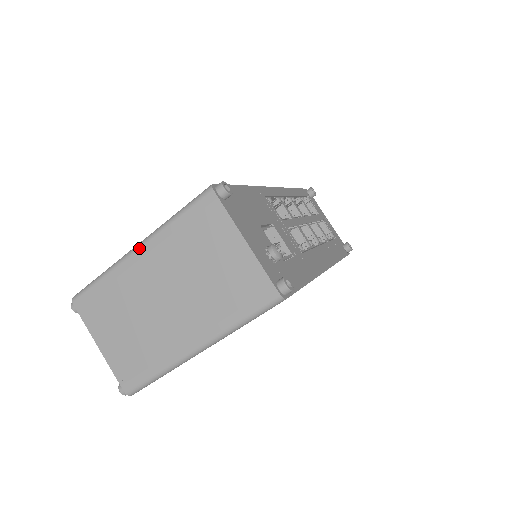
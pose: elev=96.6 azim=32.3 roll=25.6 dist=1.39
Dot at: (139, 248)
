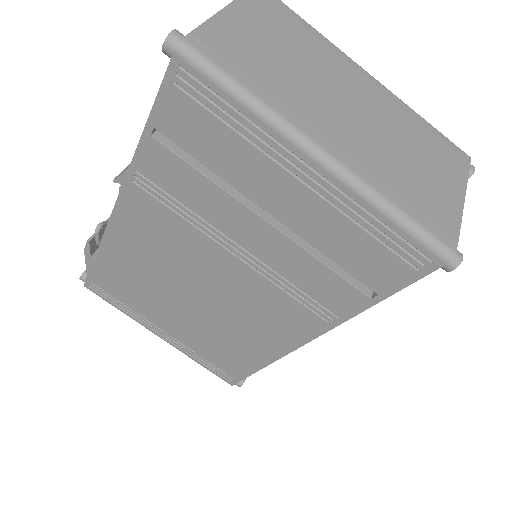
Dot at: (373, 77)
